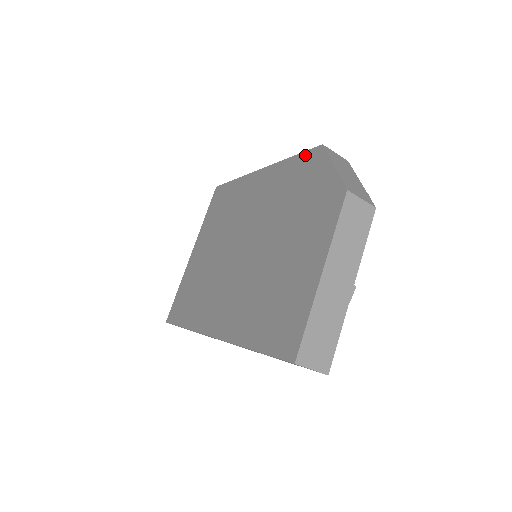
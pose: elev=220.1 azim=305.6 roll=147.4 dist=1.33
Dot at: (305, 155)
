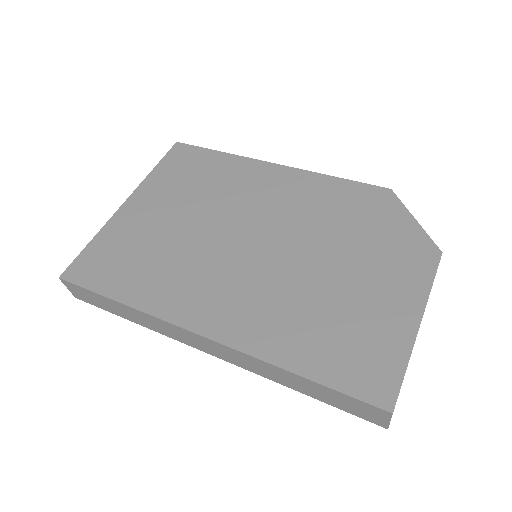
Dot at: (364, 187)
